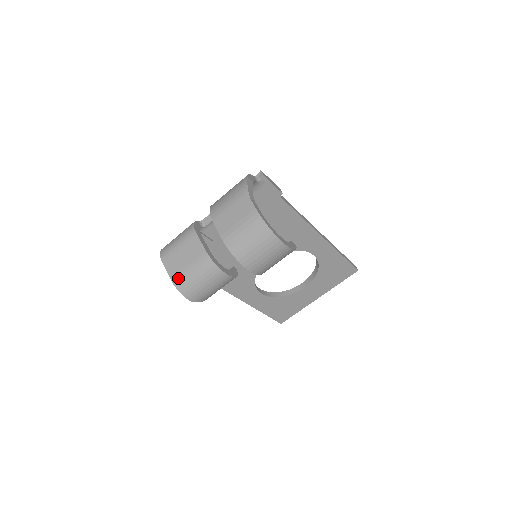
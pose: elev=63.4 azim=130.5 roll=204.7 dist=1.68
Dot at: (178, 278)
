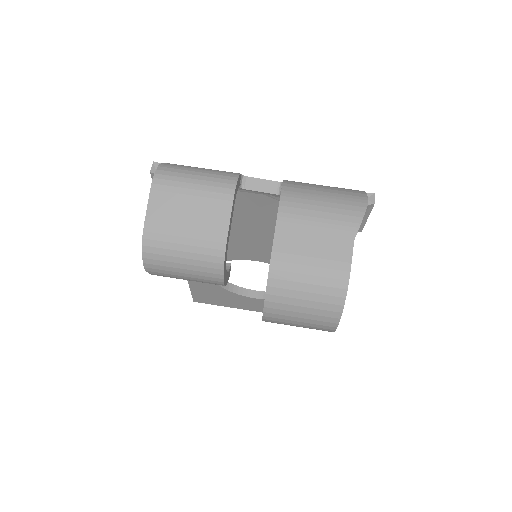
Dot at: (157, 234)
